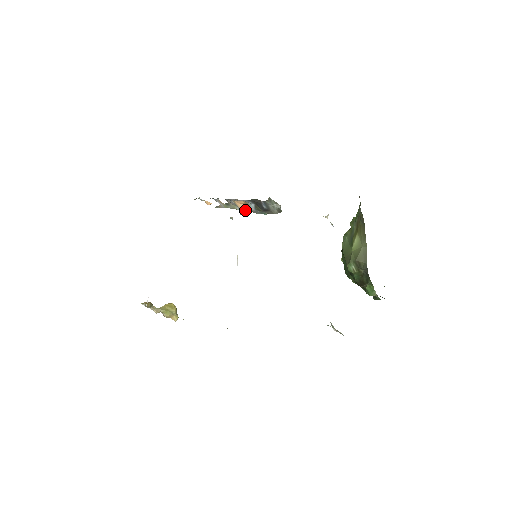
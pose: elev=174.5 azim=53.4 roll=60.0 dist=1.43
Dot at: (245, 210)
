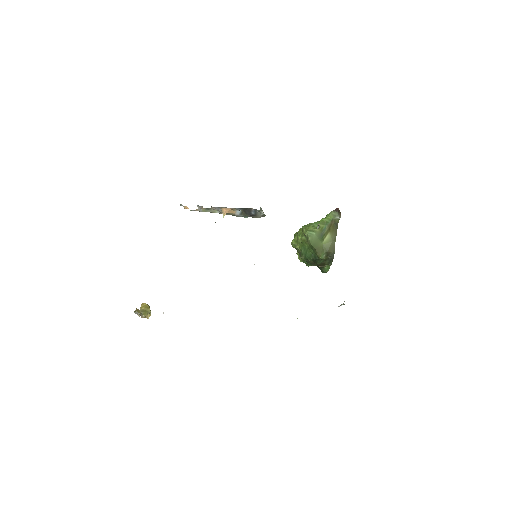
Dot at: (227, 214)
